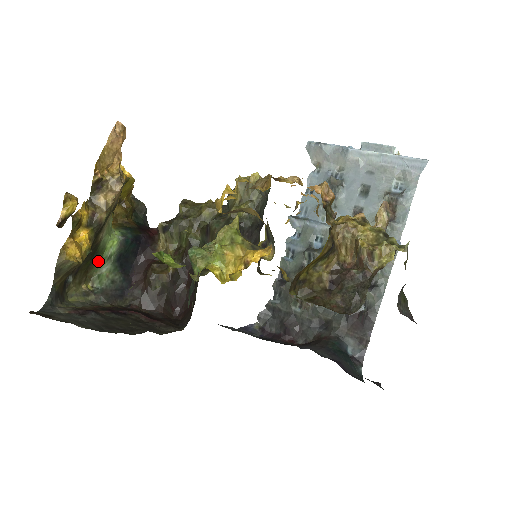
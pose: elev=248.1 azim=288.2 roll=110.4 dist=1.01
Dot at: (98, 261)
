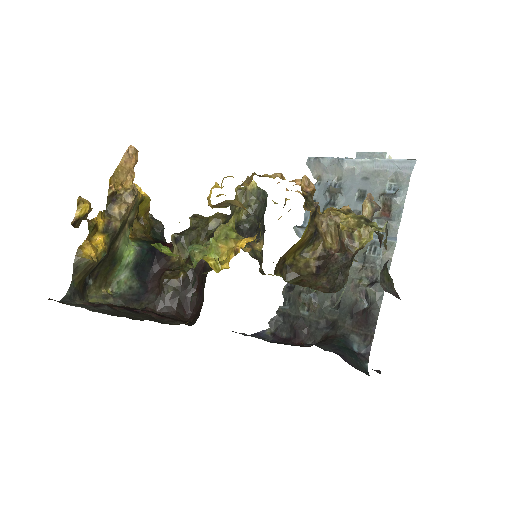
Dot at: (117, 268)
